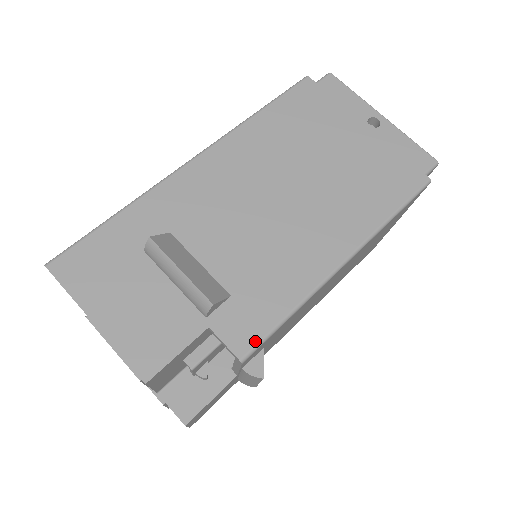
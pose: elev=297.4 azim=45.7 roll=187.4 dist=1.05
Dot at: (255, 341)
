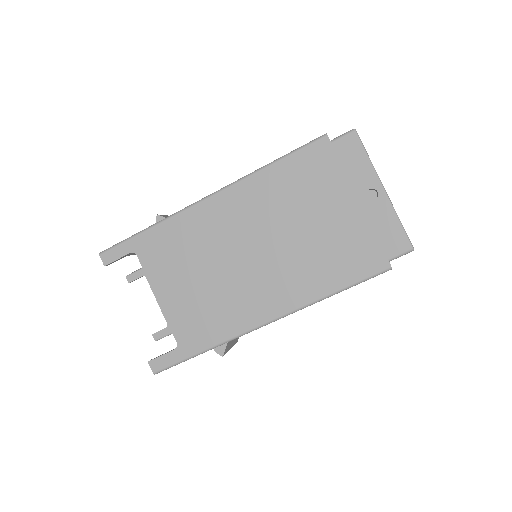
Dot at: occluded
